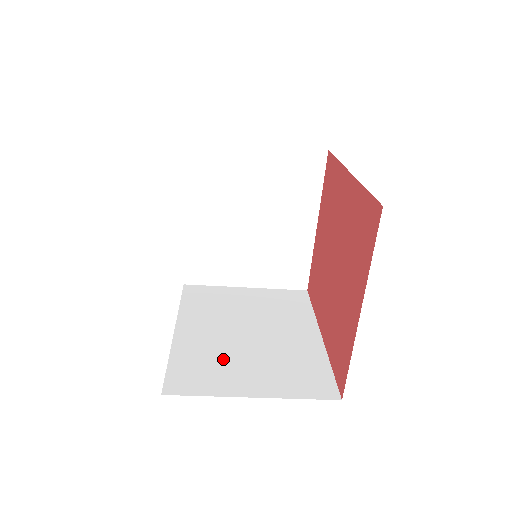
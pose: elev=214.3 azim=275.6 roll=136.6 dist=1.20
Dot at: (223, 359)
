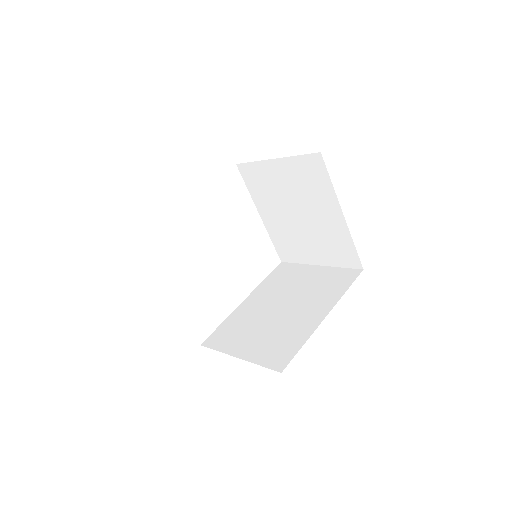
Dot at: (247, 327)
